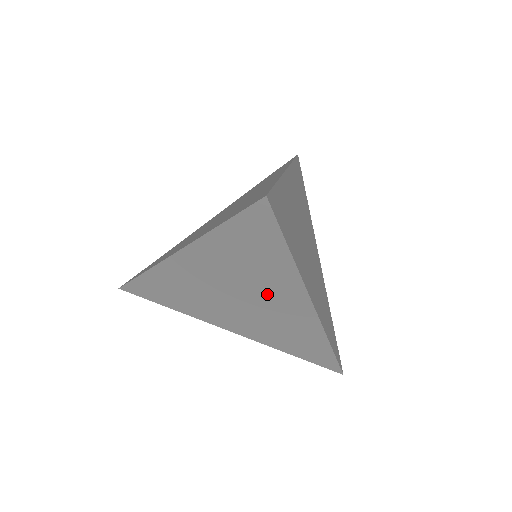
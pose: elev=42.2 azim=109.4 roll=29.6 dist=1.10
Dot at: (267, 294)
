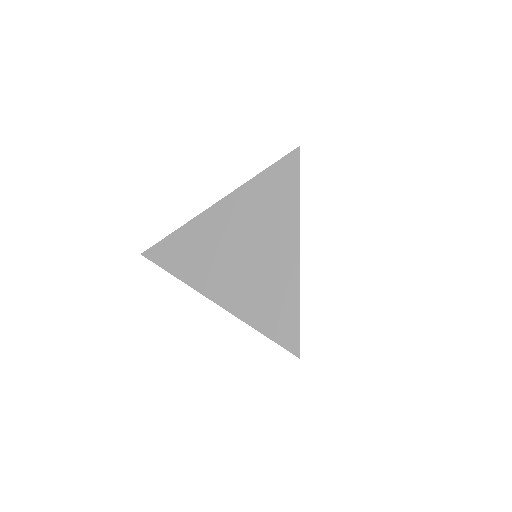
Dot at: (268, 239)
